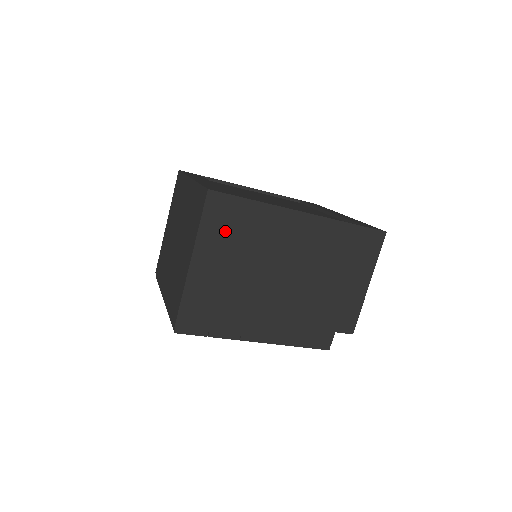
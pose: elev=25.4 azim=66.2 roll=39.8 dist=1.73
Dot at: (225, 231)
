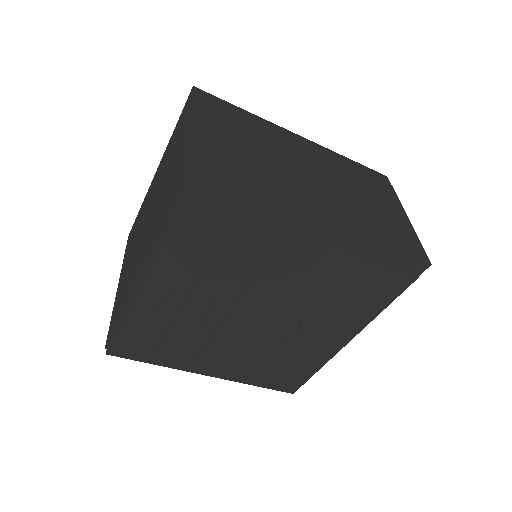
Dot at: (223, 119)
